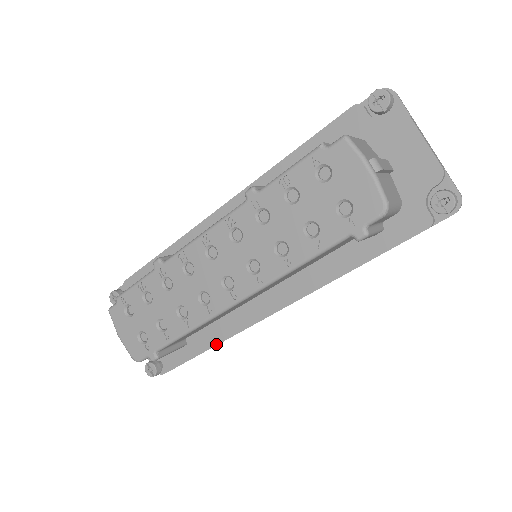
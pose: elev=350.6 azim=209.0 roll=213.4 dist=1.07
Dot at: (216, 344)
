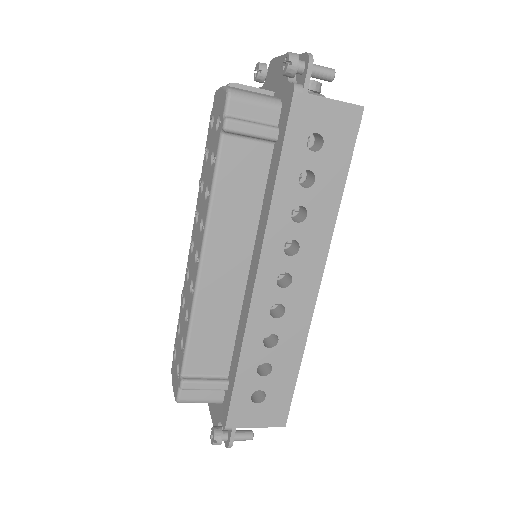
Dot at: (239, 358)
